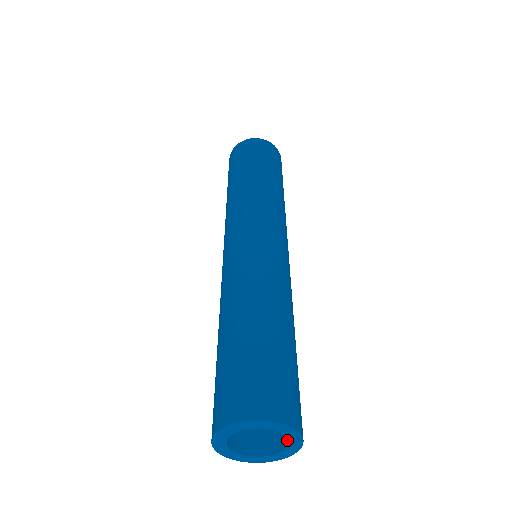
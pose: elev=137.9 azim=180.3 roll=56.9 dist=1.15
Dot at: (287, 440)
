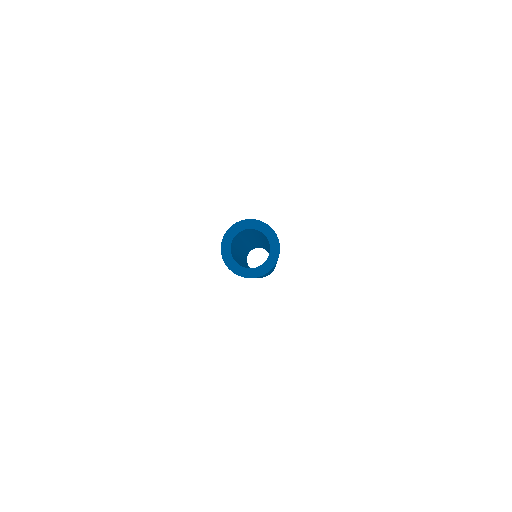
Dot at: (270, 247)
